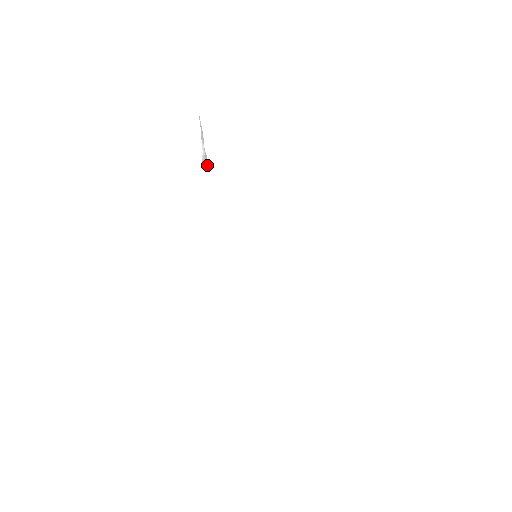
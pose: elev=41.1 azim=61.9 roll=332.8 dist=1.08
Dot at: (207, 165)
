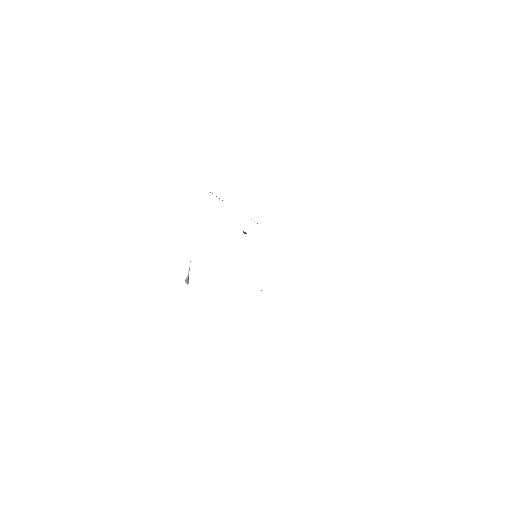
Dot at: occluded
